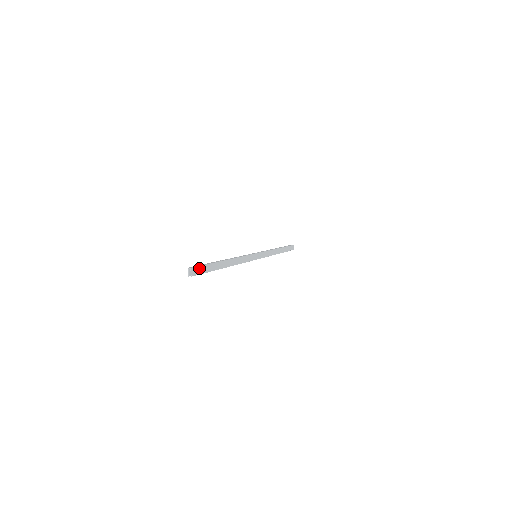
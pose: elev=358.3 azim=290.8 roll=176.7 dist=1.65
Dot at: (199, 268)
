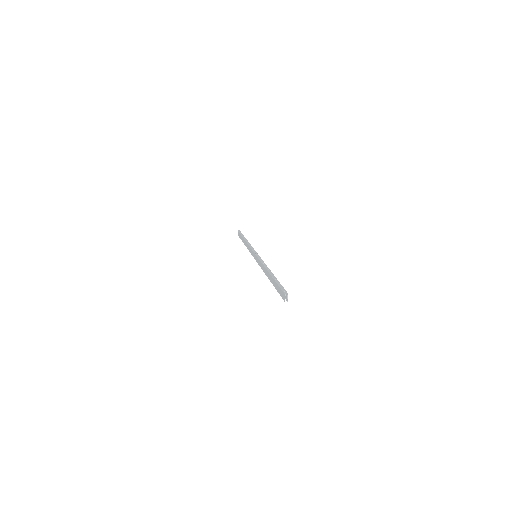
Dot at: (284, 290)
